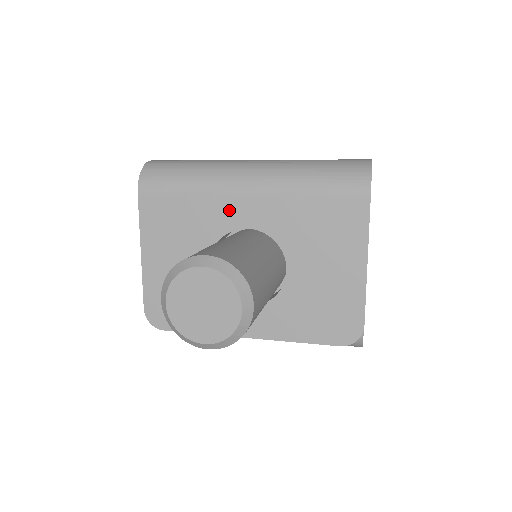
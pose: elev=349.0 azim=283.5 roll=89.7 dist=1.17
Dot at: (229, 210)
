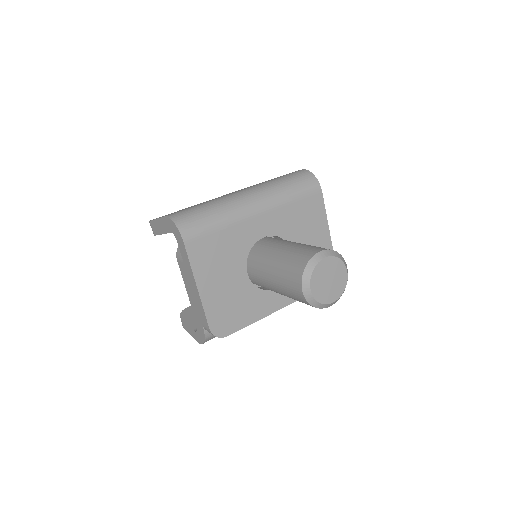
Dot at: (250, 229)
